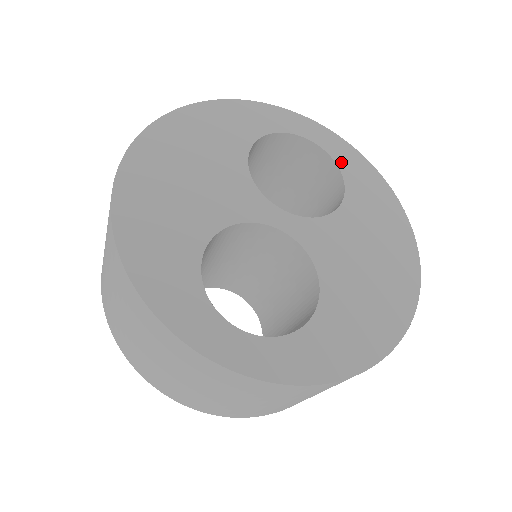
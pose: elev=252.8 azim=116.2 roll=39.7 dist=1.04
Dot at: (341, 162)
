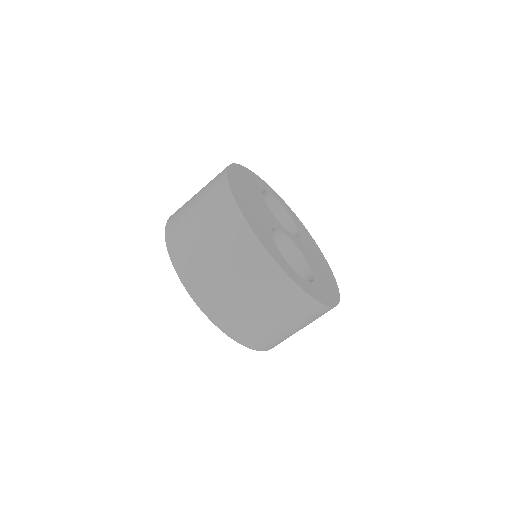
Dot at: (291, 214)
